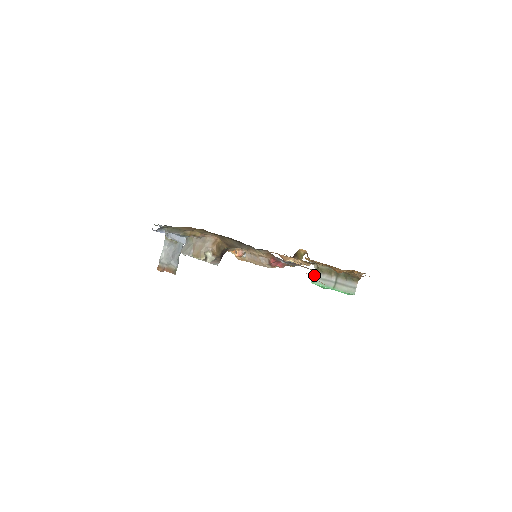
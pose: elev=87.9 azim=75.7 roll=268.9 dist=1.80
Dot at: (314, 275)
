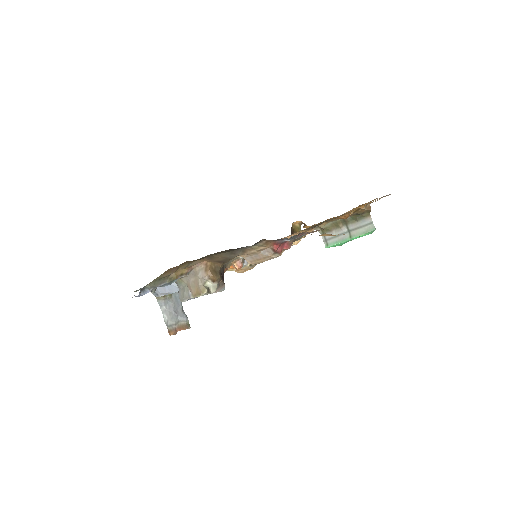
Dot at: (323, 239)
